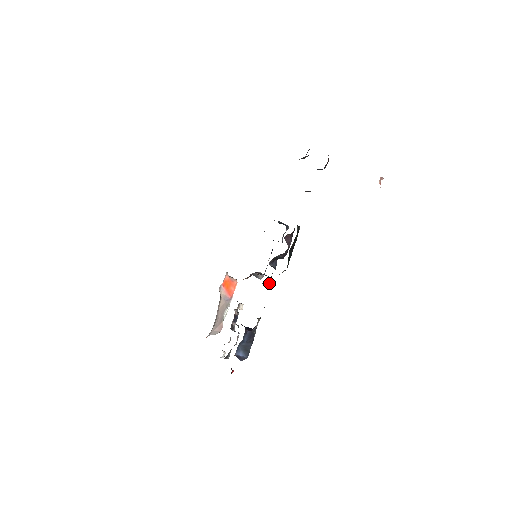
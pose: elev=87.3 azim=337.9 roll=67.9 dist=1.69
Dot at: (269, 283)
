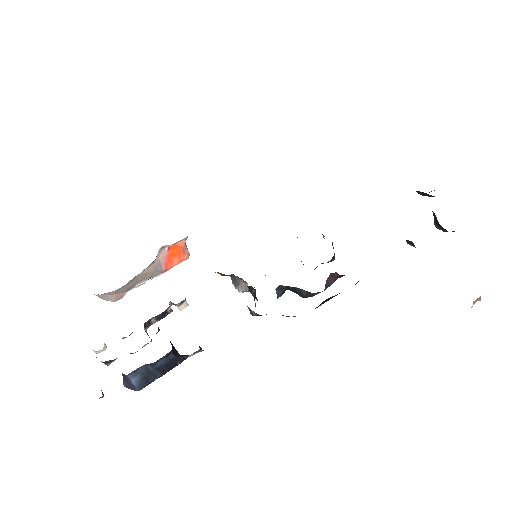
Dot at: (257, 314)
